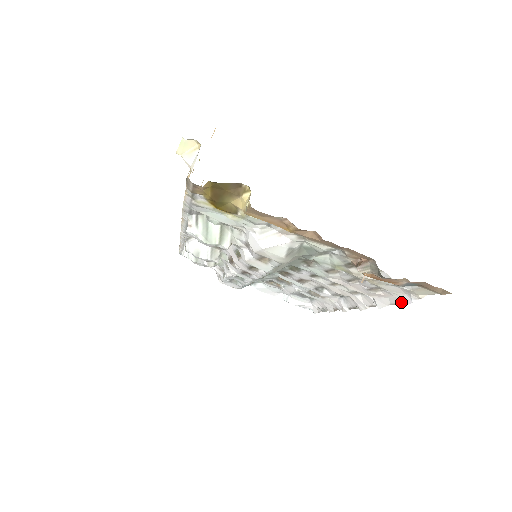
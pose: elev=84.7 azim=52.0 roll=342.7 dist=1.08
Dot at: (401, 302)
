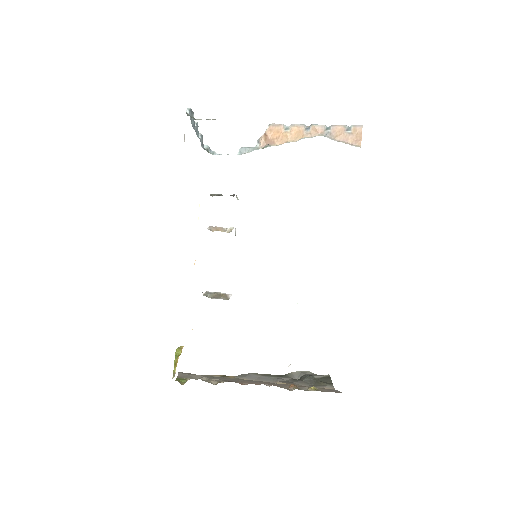
Dot at: occluded
